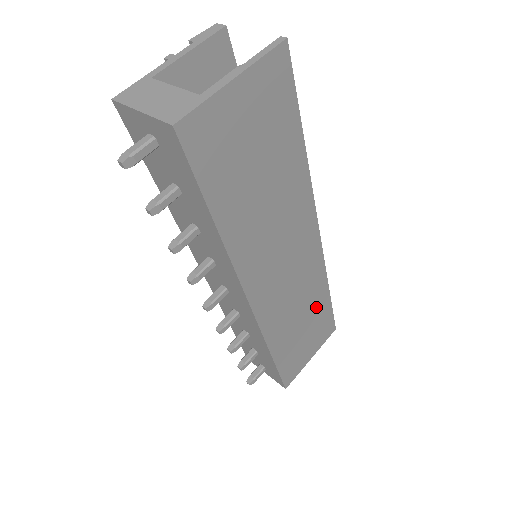
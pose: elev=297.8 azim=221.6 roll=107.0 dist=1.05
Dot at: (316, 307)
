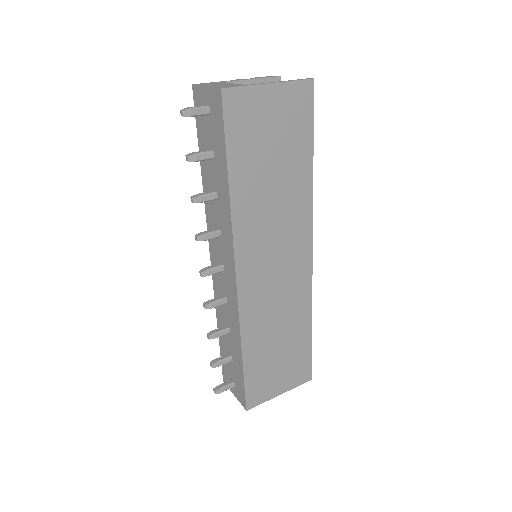
Dot at: (296, 334)
